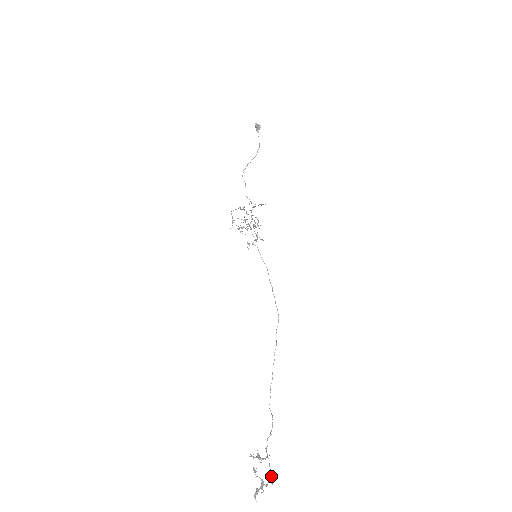
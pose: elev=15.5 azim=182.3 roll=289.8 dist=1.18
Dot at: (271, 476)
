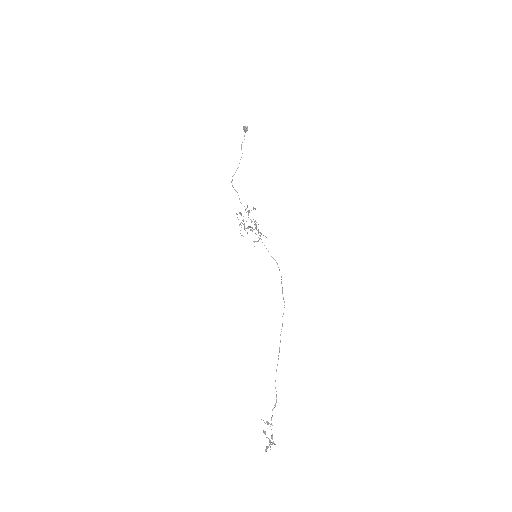
Dot at: occluded
